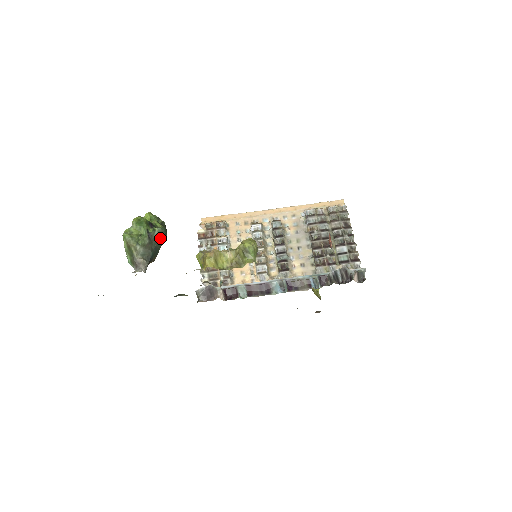
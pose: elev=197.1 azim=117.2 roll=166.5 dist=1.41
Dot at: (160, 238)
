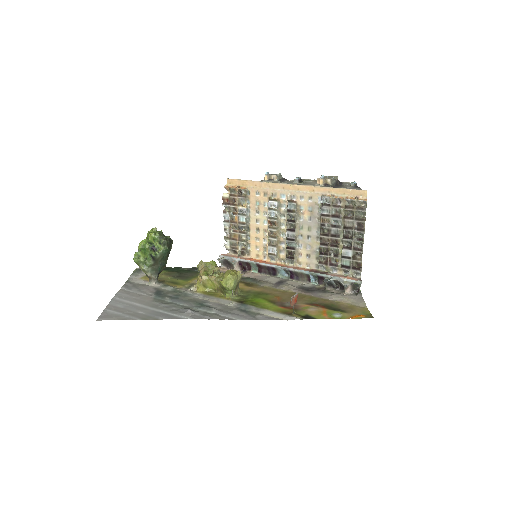
Dot at: (163, 257)
